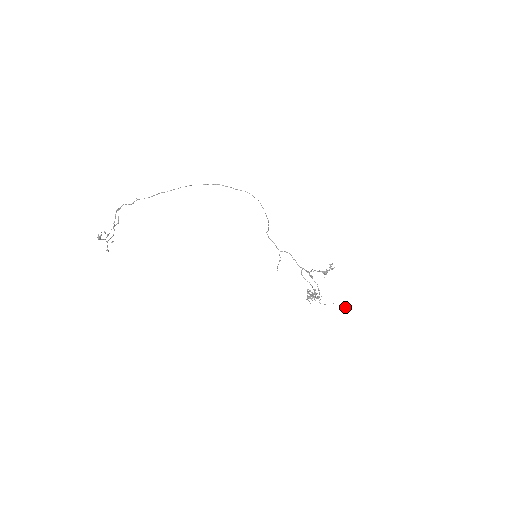
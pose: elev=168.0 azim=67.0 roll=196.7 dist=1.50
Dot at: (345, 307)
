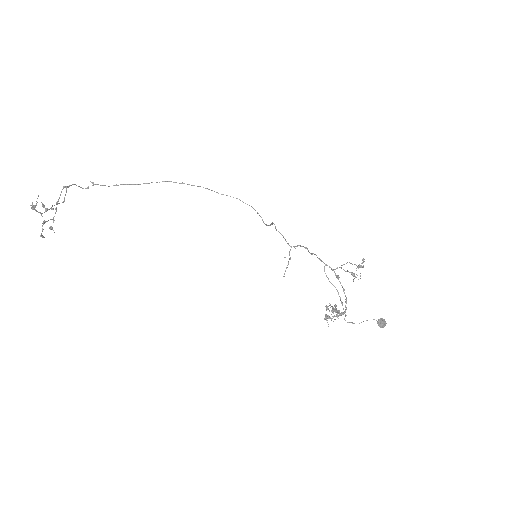
Dot at: (383, 323)
